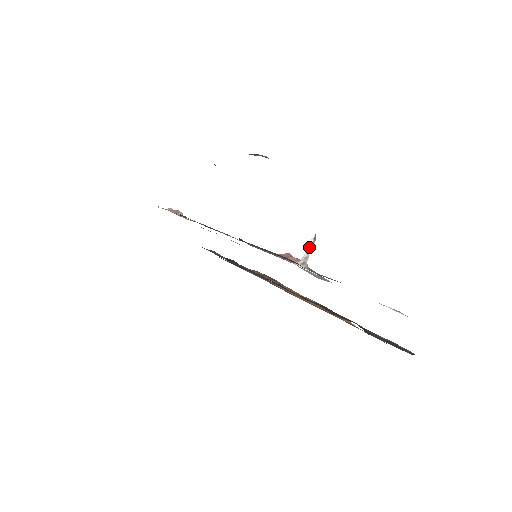
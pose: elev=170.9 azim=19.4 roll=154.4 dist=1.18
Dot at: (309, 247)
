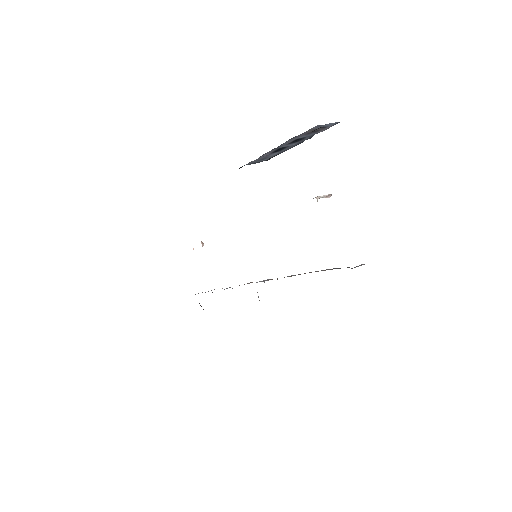
Dot at: (323, 197)
